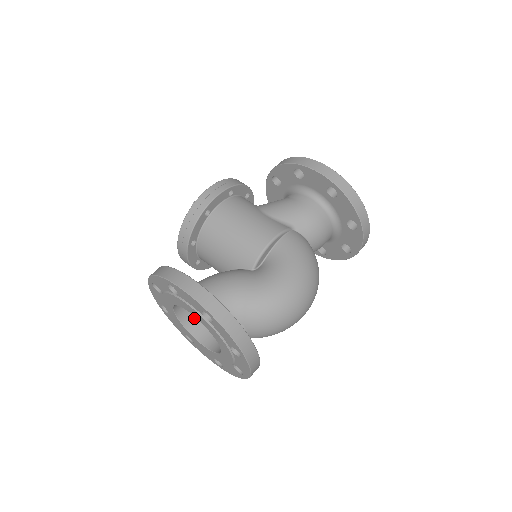
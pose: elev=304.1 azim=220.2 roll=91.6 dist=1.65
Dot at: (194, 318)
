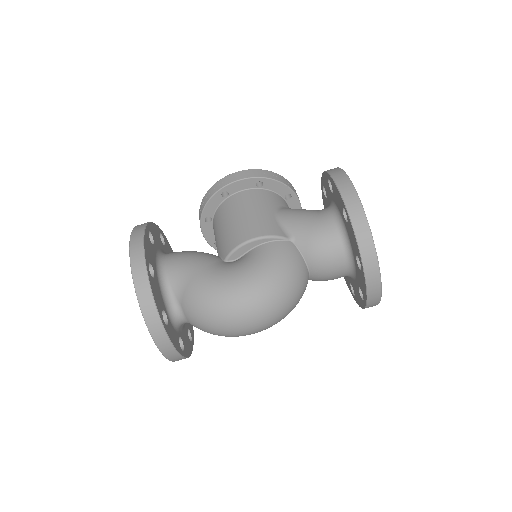
Dot at: occluded
